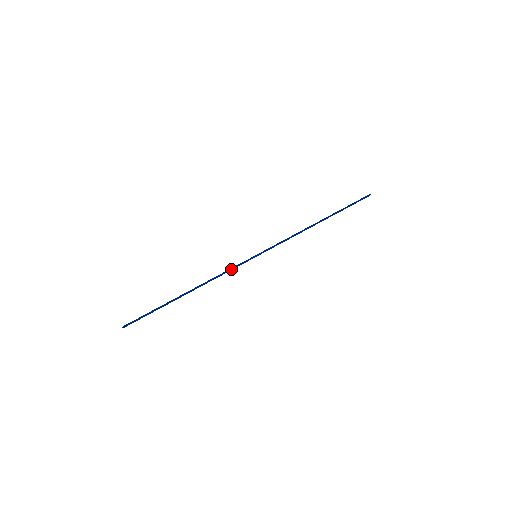
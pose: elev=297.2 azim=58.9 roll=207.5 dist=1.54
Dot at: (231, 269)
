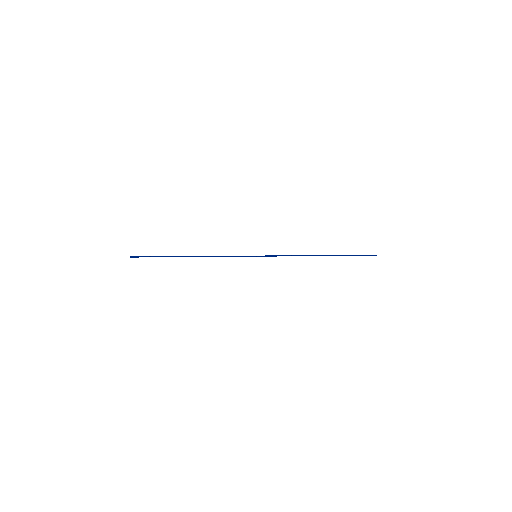
Dot at: (231, 256)
